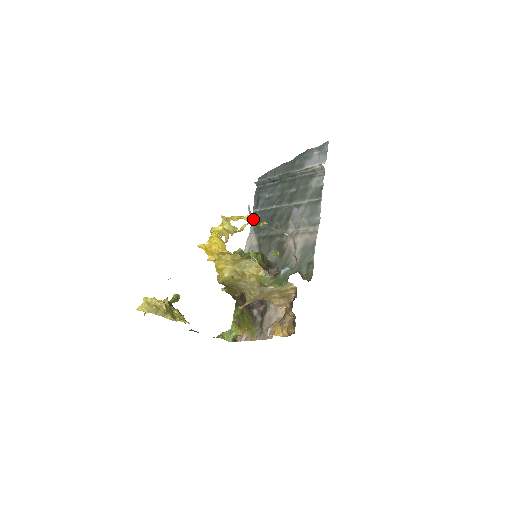
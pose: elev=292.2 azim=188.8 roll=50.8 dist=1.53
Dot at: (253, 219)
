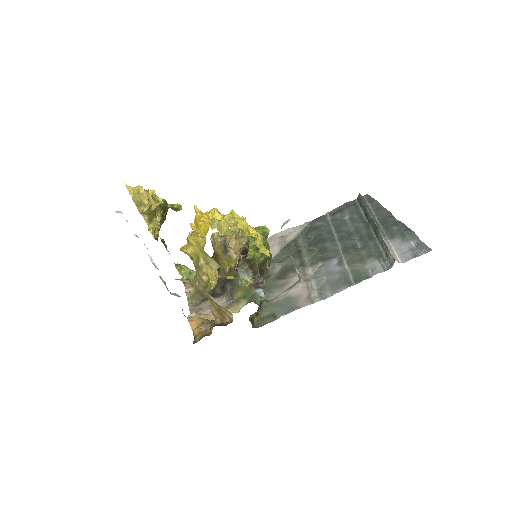
Dot at: (316, 220)
